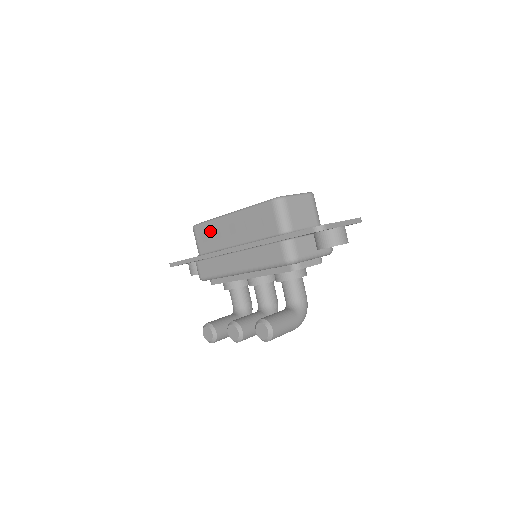
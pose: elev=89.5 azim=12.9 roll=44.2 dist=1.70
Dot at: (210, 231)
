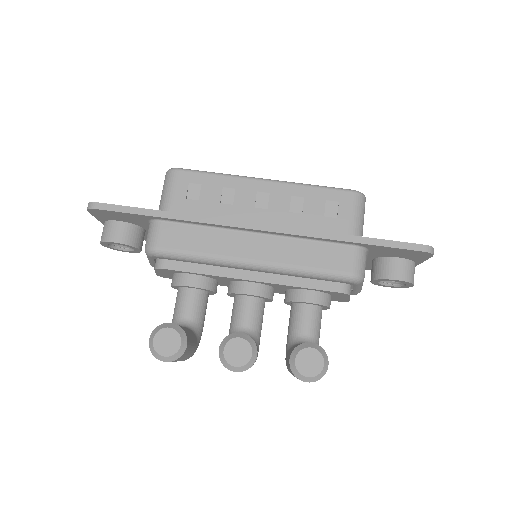
Dot at: (212, 188)
